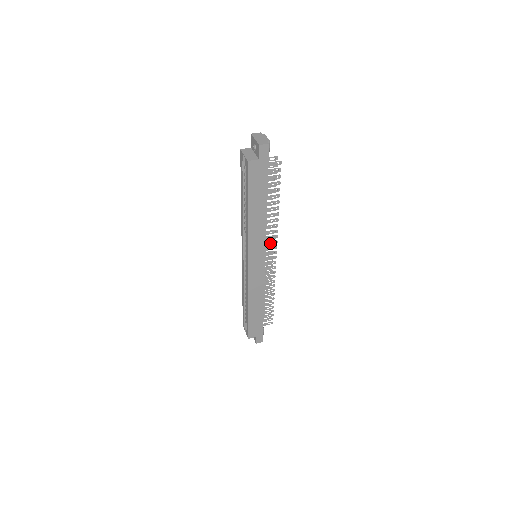
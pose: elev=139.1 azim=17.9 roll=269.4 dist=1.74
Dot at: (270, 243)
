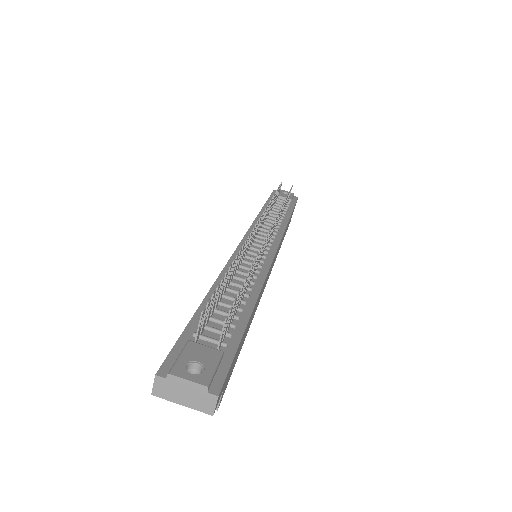
Dot at: (252, 234)
